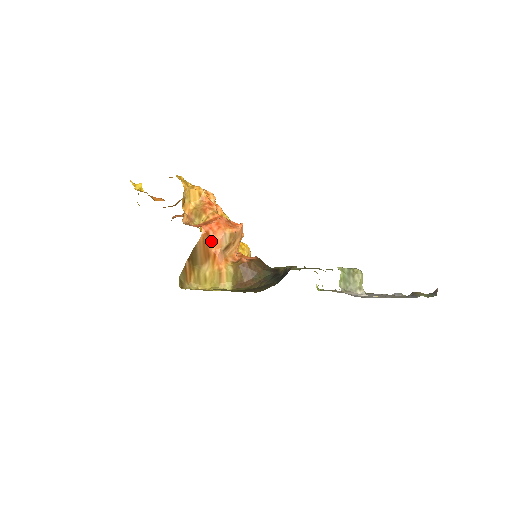
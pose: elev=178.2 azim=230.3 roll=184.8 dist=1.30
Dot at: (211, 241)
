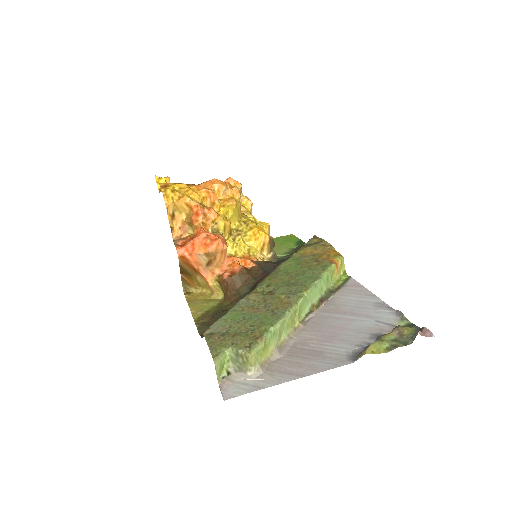
Dot at: (190, 261)
